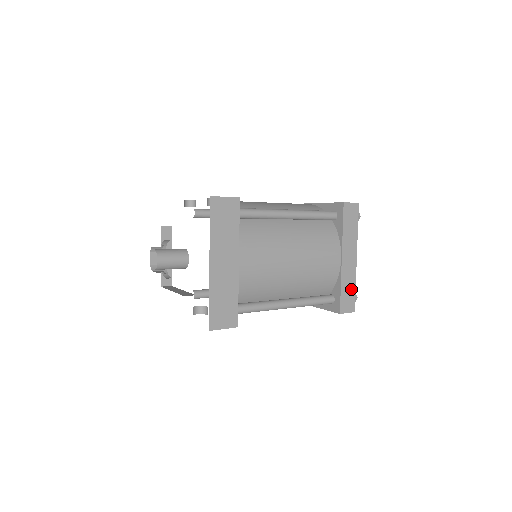
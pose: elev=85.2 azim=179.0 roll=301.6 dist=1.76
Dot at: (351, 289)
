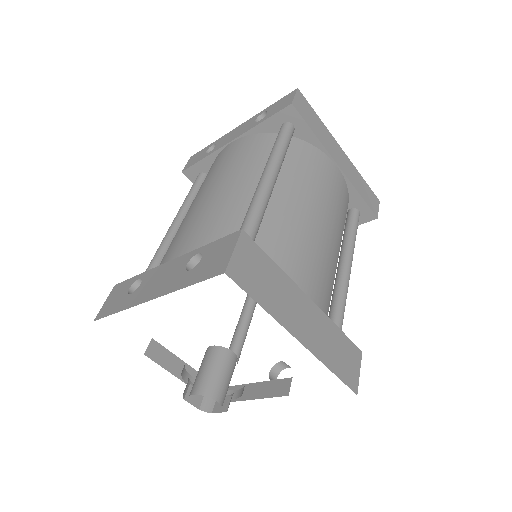
Dot at: (363, 185)
